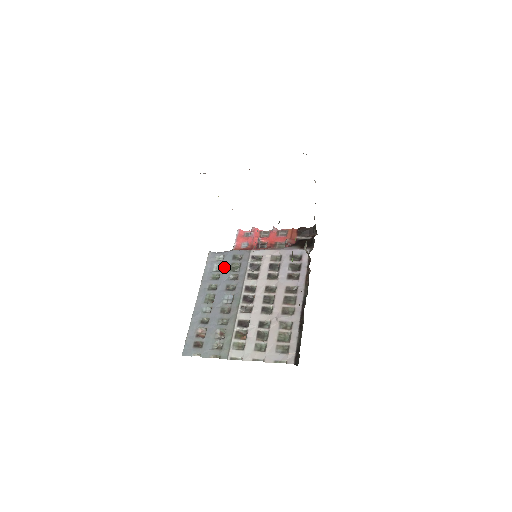
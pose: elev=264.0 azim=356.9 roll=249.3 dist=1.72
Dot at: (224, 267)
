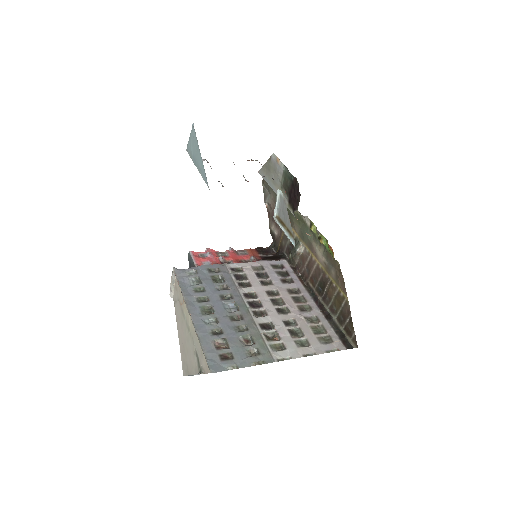
Dot at: (204, 279)
